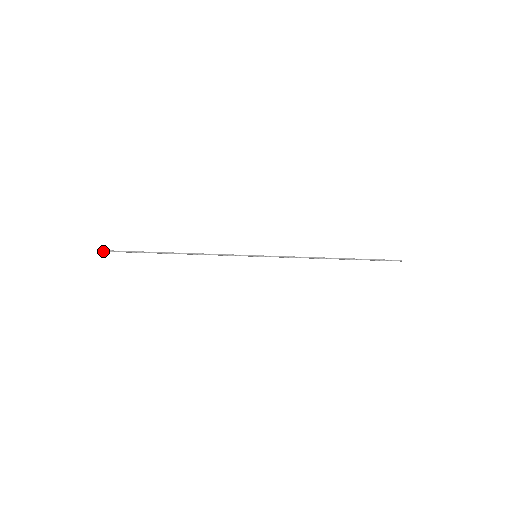
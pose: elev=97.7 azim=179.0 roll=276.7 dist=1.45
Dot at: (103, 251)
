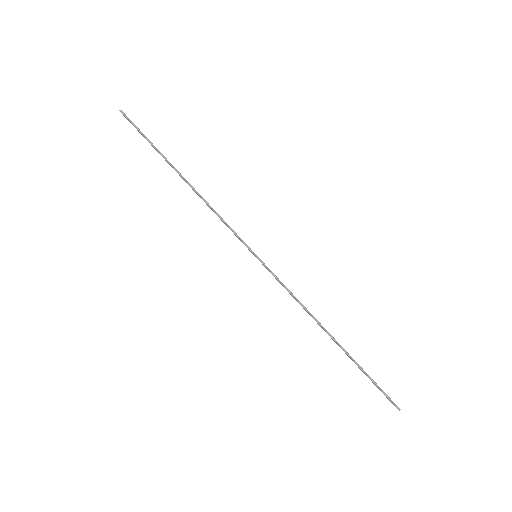
Dot at: (124, 115)
